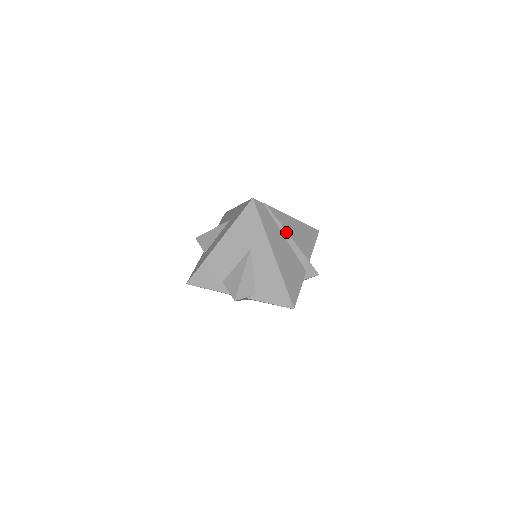
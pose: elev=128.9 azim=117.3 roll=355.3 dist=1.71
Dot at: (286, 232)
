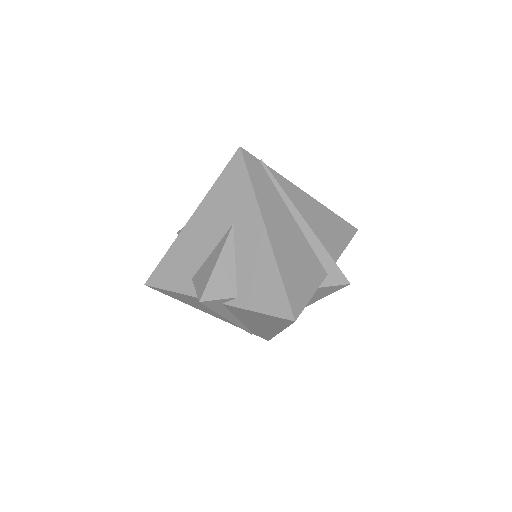
Dot at: (294, 208)
